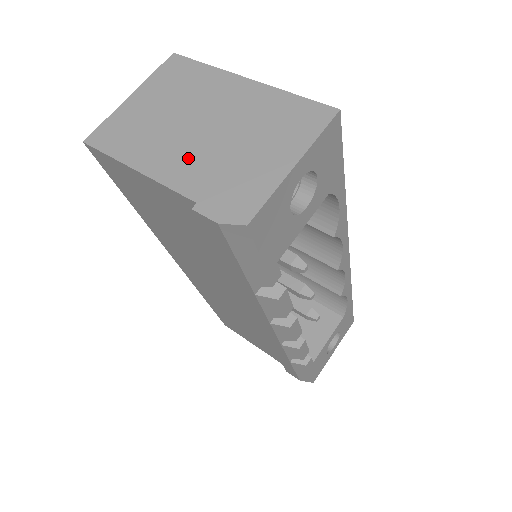
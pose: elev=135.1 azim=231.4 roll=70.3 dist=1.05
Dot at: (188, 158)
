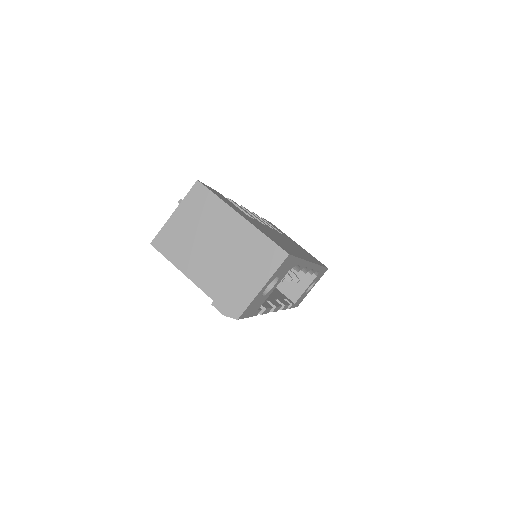
Dot at: (209, 270)
